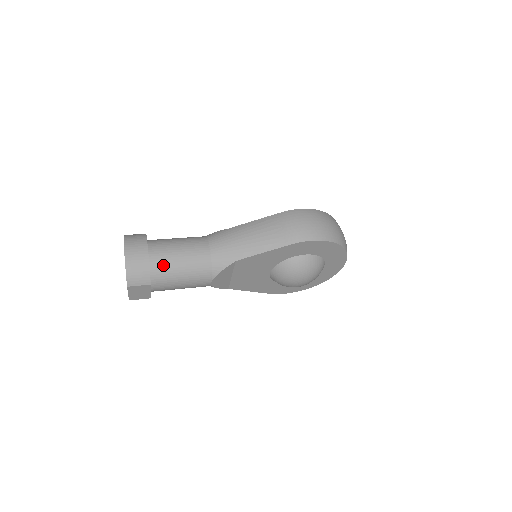
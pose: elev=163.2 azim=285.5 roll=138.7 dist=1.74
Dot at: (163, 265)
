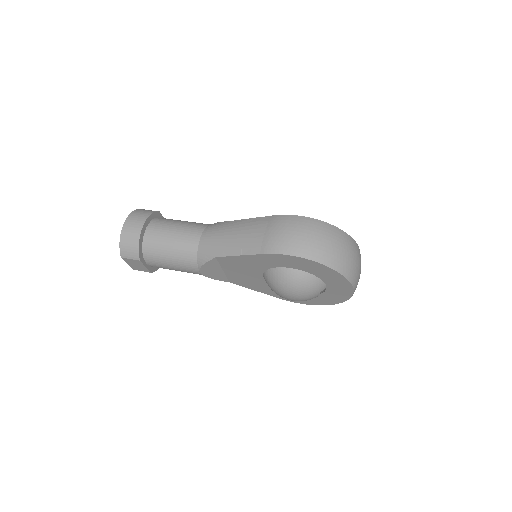
Dot at: (154, 245)
